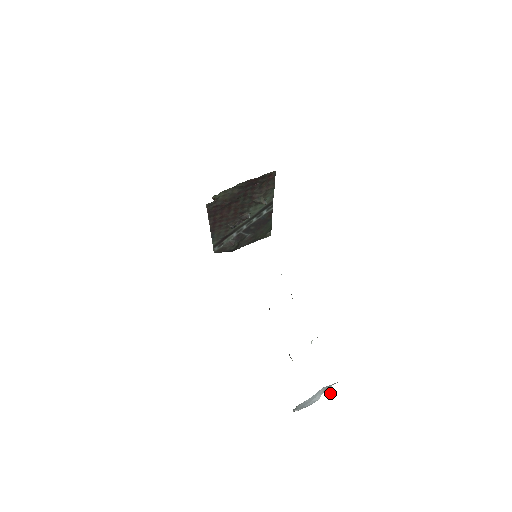
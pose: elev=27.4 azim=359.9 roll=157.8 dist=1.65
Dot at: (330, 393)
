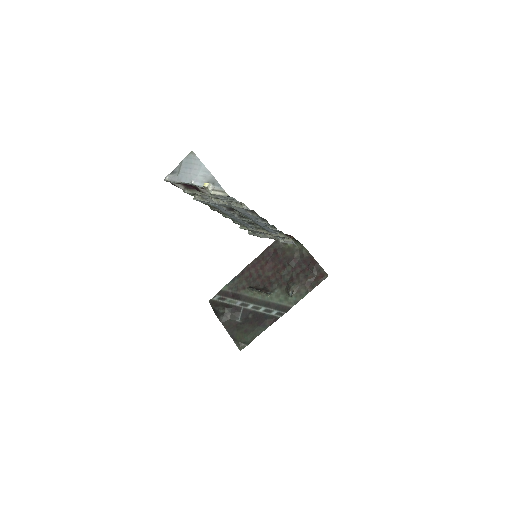
Dot at: (207, 183)
